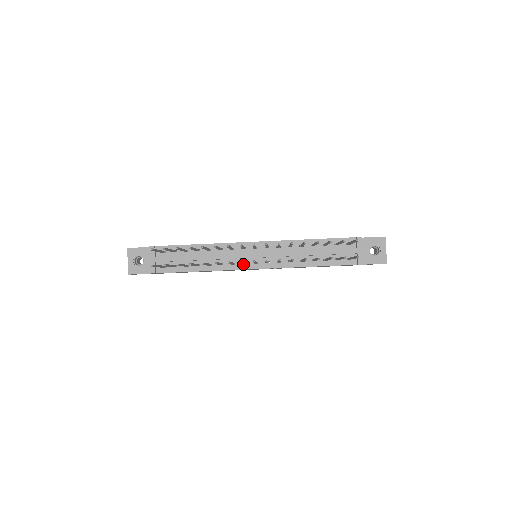
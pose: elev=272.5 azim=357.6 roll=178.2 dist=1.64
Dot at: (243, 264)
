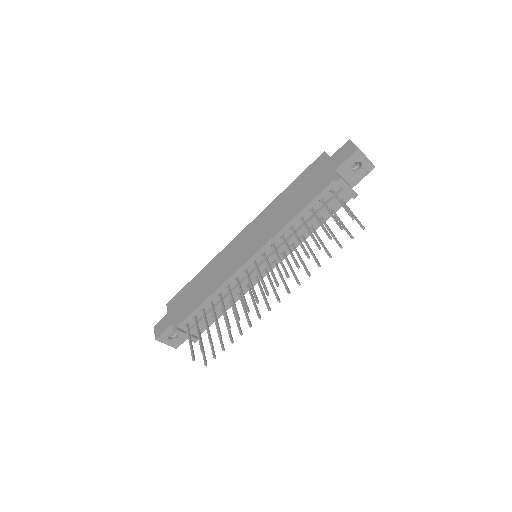
Dot at: (256, 278)
